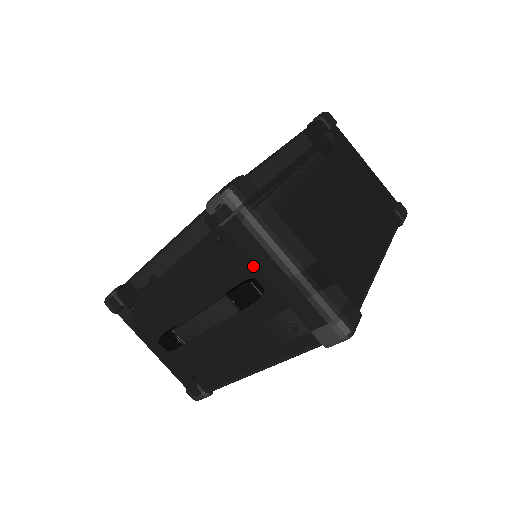
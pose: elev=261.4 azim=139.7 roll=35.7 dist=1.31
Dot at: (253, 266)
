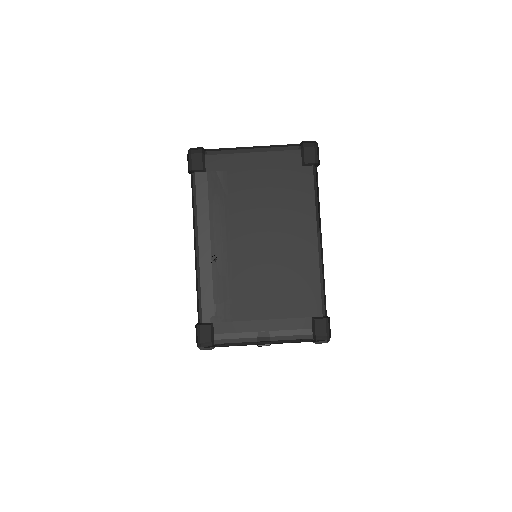
Dot at: occluded
